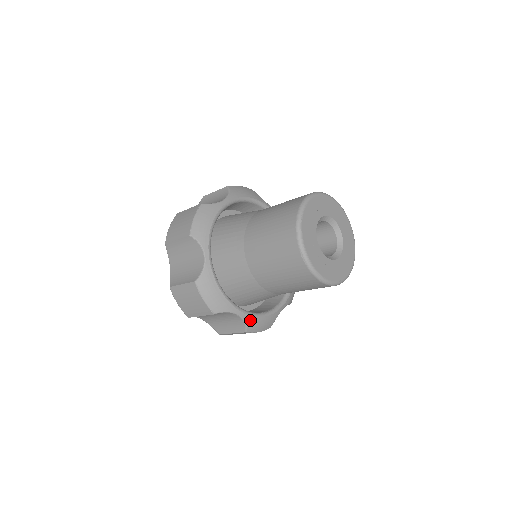
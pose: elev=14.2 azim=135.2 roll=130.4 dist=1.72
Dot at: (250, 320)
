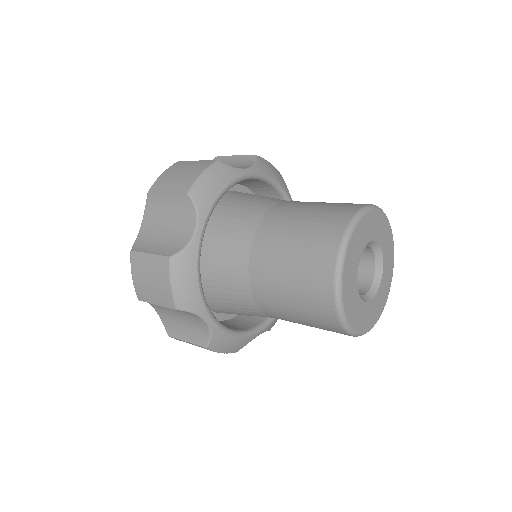
Dot at: (218, 335)
